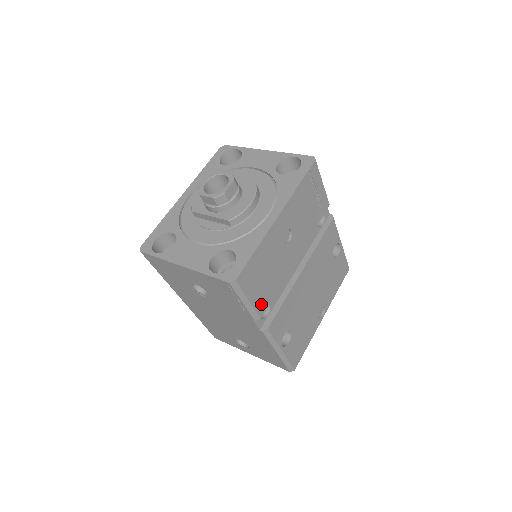
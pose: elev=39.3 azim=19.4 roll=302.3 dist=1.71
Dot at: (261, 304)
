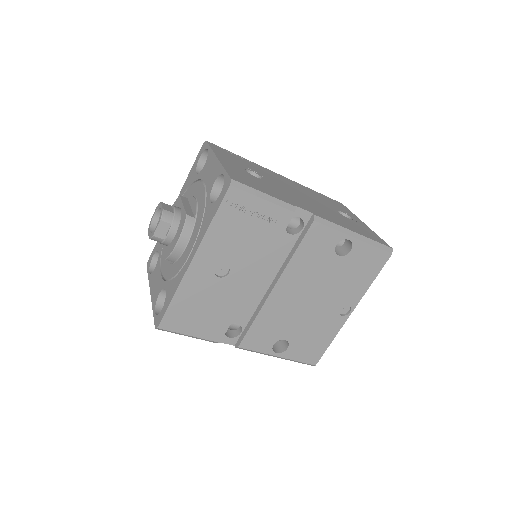
Dot at: (213, 333)
